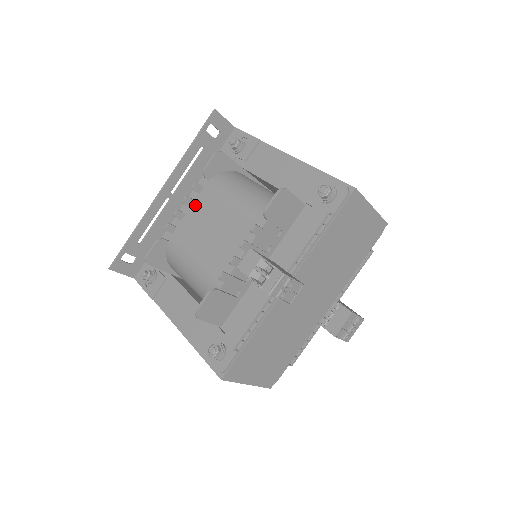
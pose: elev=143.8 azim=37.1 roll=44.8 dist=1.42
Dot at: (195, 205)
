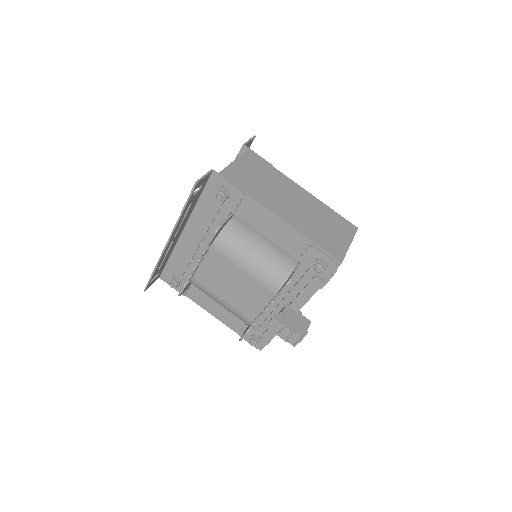
Dot at: (207, 260)
